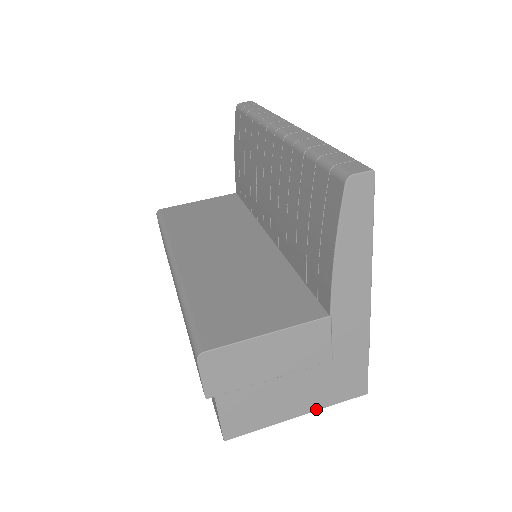
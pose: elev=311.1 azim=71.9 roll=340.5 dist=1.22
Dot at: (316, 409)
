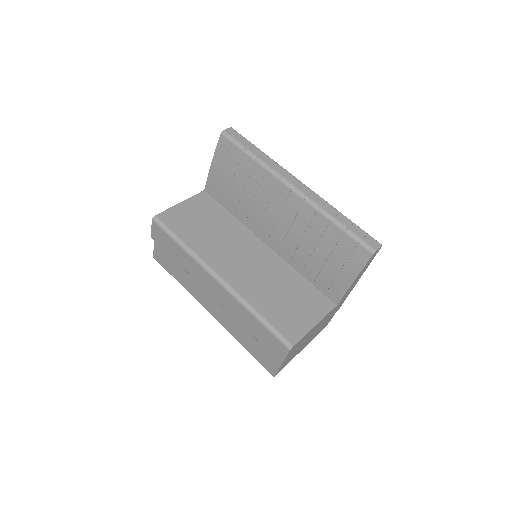
Dot at: (308, 343)
